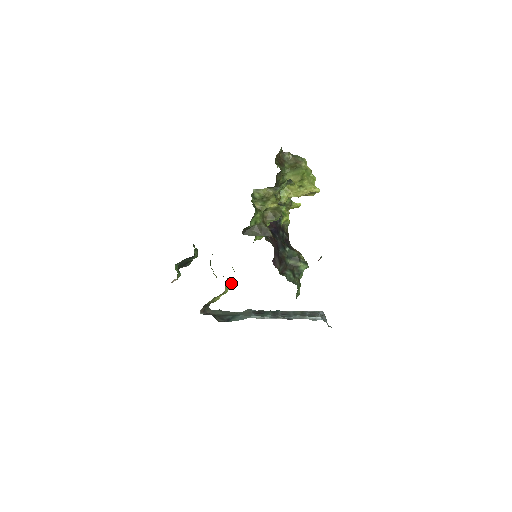
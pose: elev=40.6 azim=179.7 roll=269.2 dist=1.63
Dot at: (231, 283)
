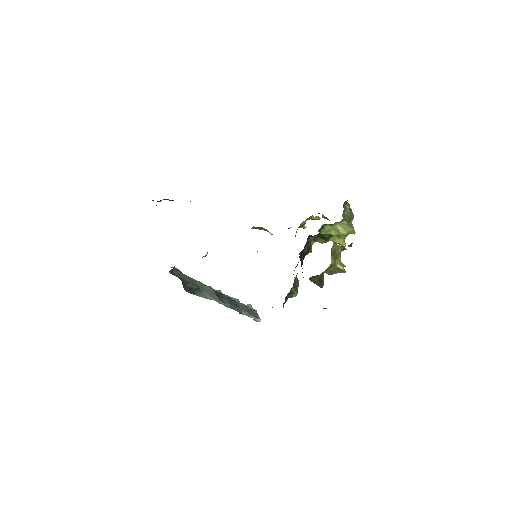
Dot at: occluded
